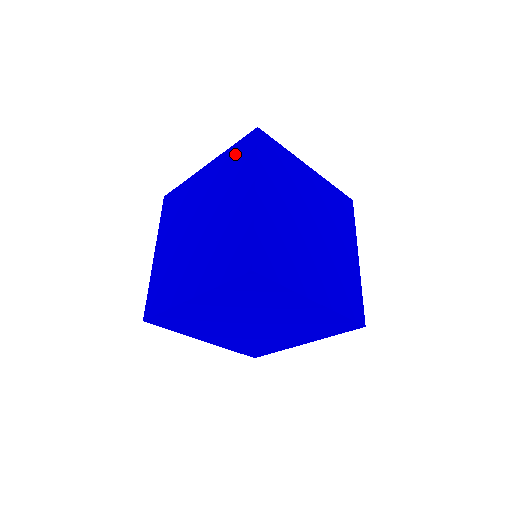
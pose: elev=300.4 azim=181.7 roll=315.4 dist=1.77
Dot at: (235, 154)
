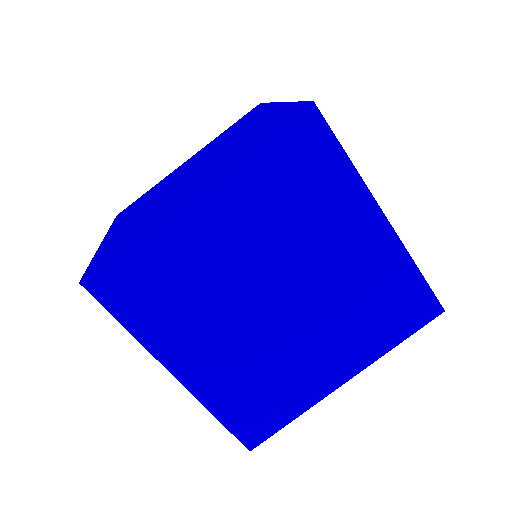
Dot at: (277, 117)
